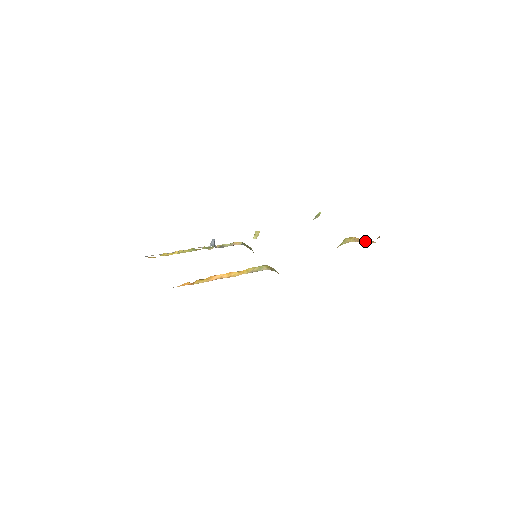
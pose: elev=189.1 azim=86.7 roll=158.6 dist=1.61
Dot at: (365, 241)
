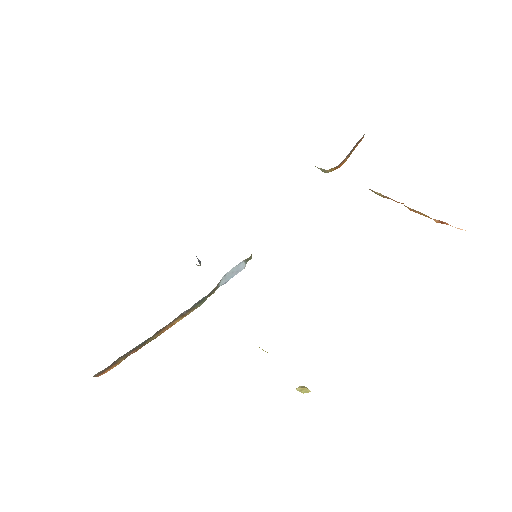
Dot at: occluded
